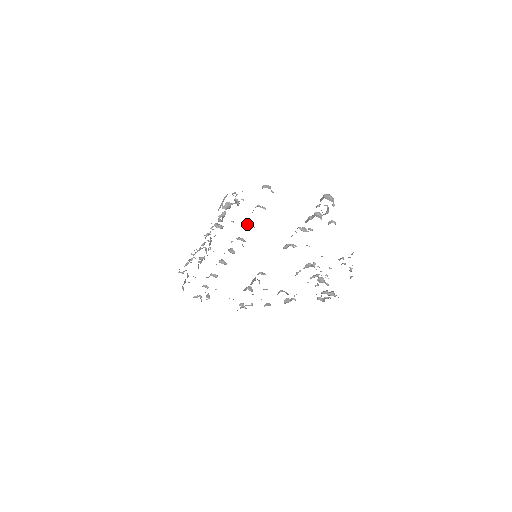
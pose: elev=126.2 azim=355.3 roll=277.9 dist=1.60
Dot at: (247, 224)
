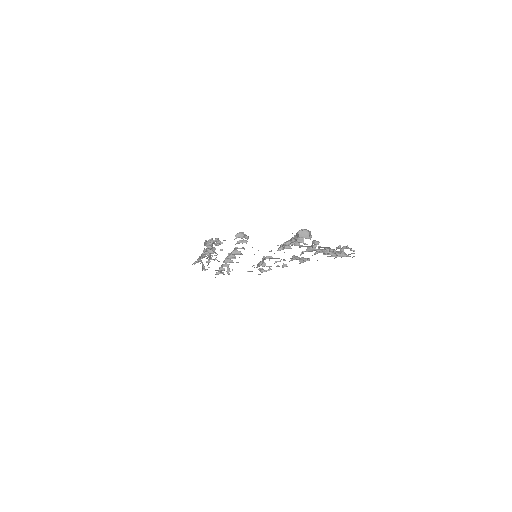
Dot at: occluded
